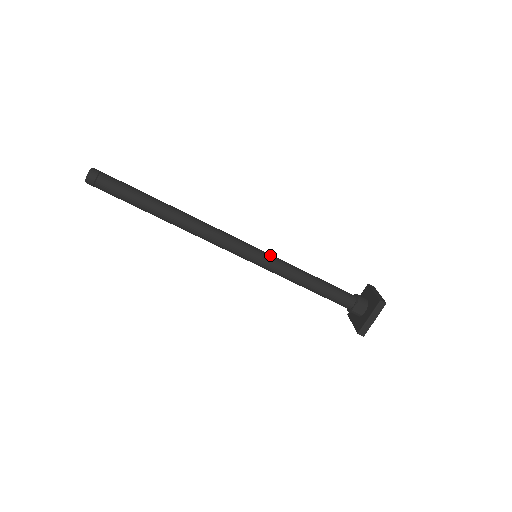
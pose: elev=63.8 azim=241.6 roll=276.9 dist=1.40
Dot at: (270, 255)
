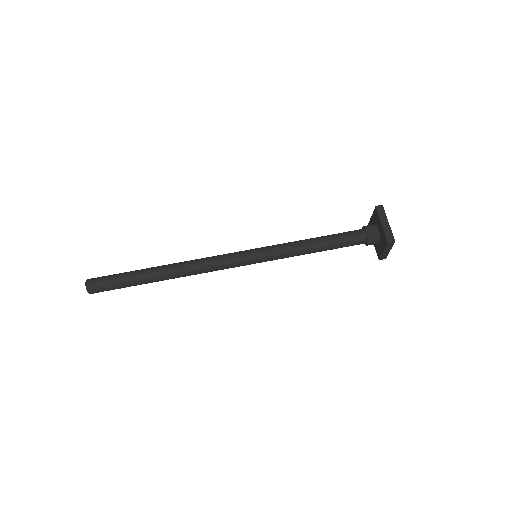
Dot at: (266, 247)
